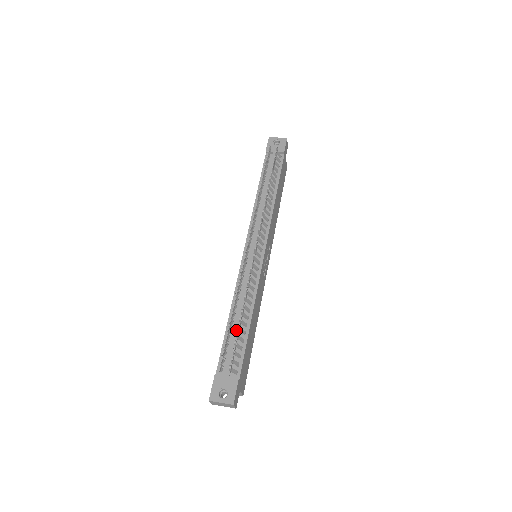
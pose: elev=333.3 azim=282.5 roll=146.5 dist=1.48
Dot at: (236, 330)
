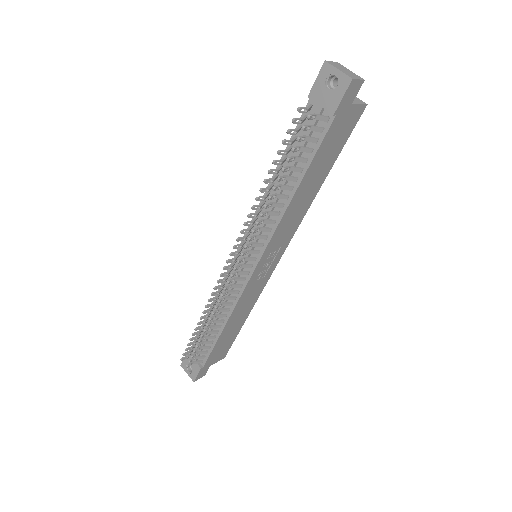
Dot at: occluded
